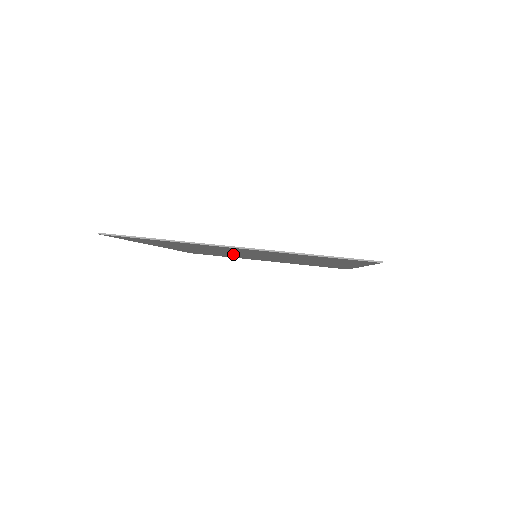
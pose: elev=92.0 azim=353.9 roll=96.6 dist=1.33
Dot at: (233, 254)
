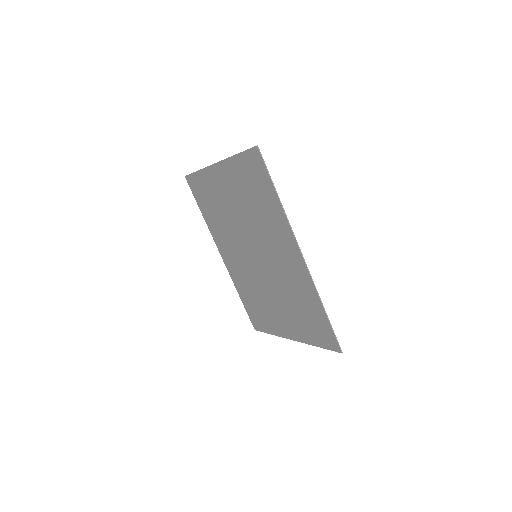
Dot at: (249, 261)
